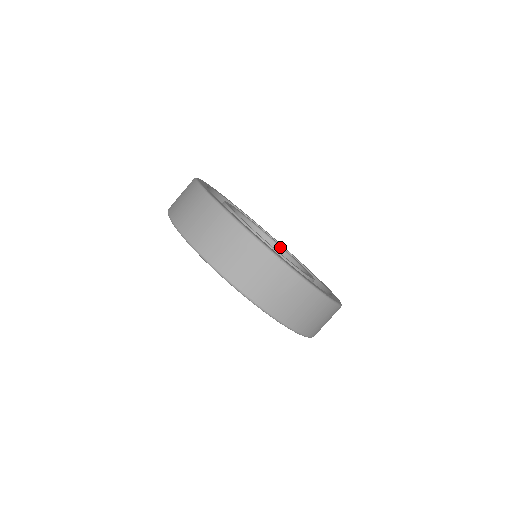
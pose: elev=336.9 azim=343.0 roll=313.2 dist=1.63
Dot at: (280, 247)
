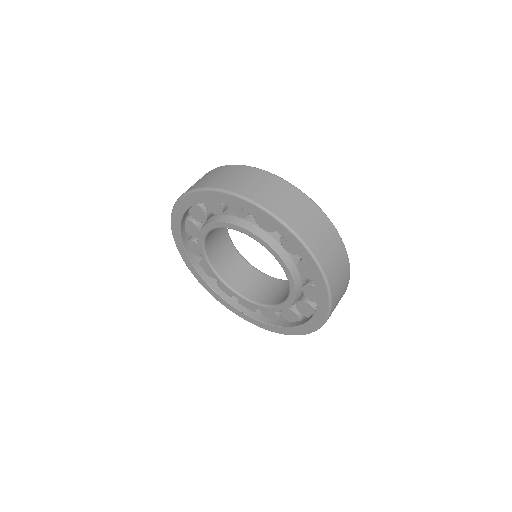
Dot at: occluded
